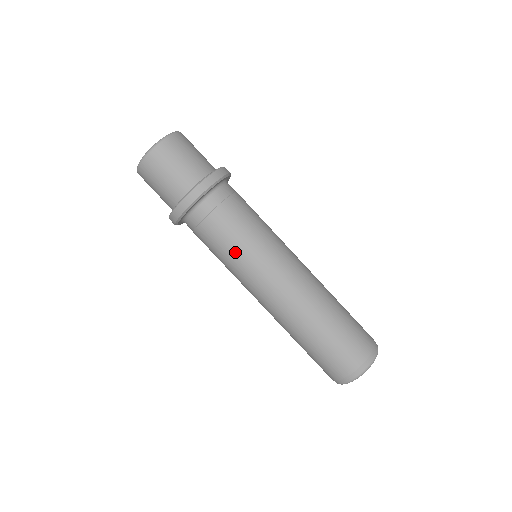
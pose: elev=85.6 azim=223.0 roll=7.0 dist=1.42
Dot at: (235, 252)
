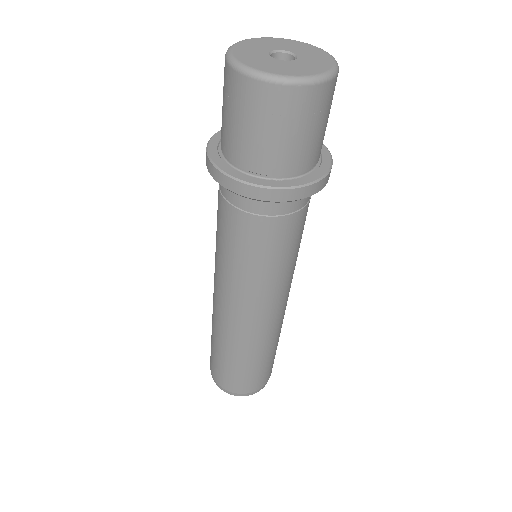
Dot at: (217, 242)
